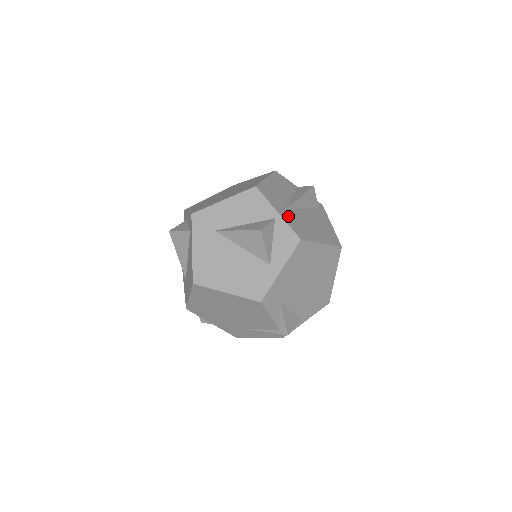
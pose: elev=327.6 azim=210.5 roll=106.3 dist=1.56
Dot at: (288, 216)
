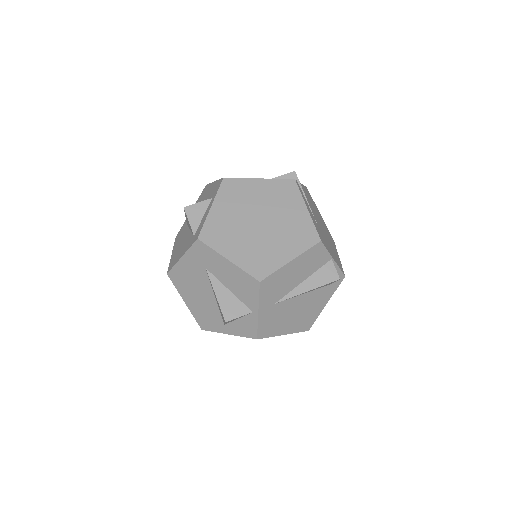
Dot at: (269, 313)
